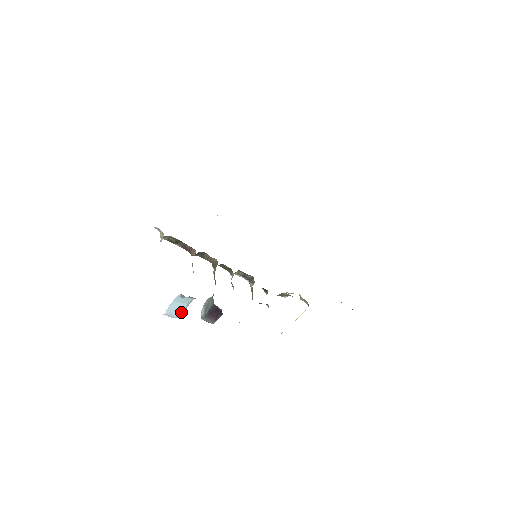
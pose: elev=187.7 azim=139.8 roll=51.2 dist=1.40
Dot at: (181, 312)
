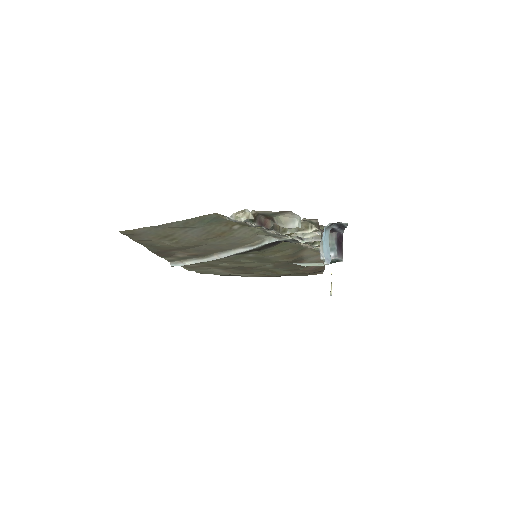
Dot at: occluded
